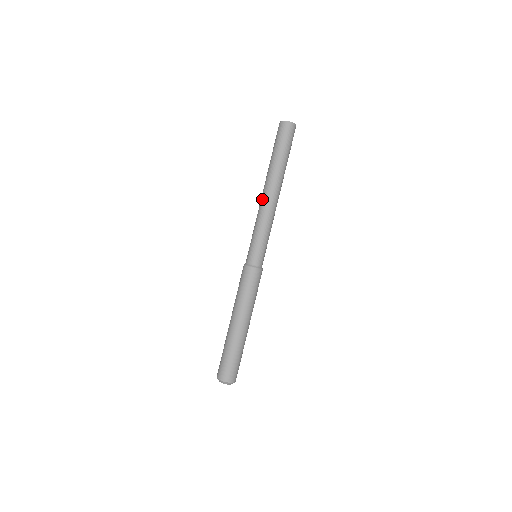
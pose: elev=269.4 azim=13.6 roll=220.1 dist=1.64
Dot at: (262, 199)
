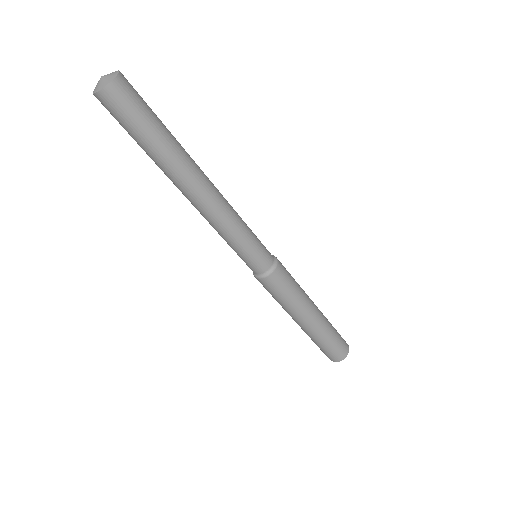
Dot at: occluded
